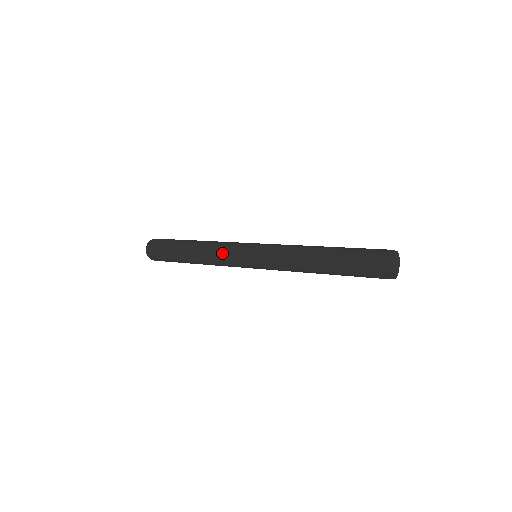
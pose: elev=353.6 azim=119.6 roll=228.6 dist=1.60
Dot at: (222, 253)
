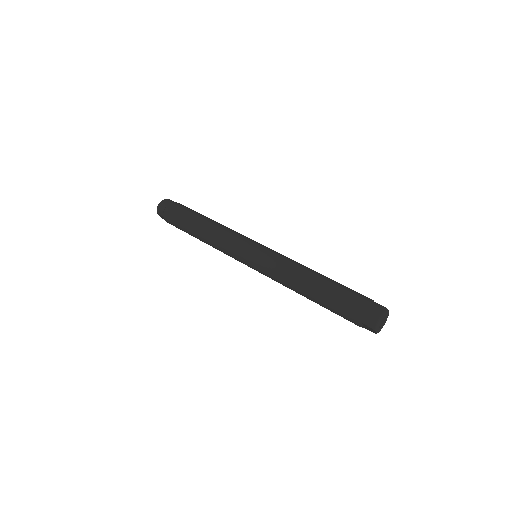
Dot at: (224, 244)
